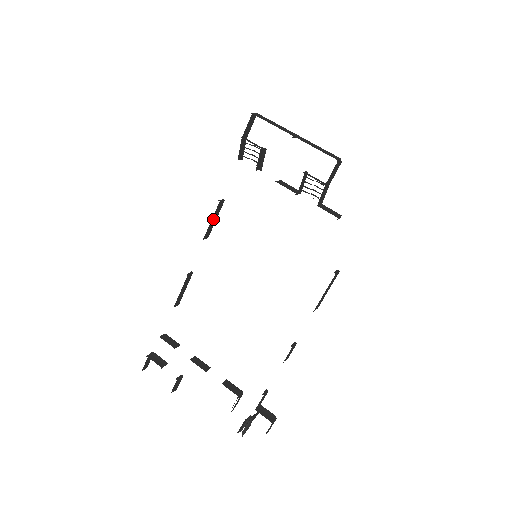
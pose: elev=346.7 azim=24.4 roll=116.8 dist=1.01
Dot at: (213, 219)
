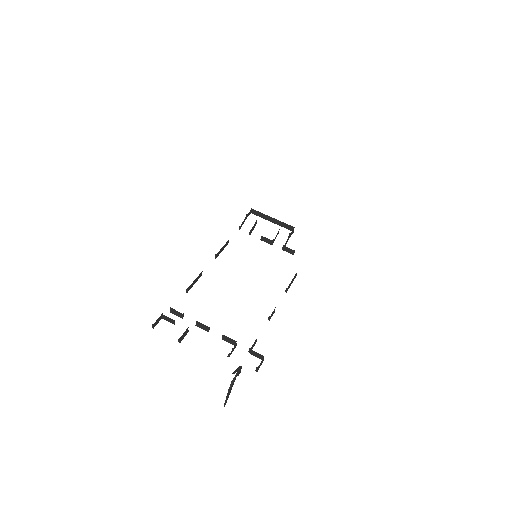
Dot at: (223, 248)
